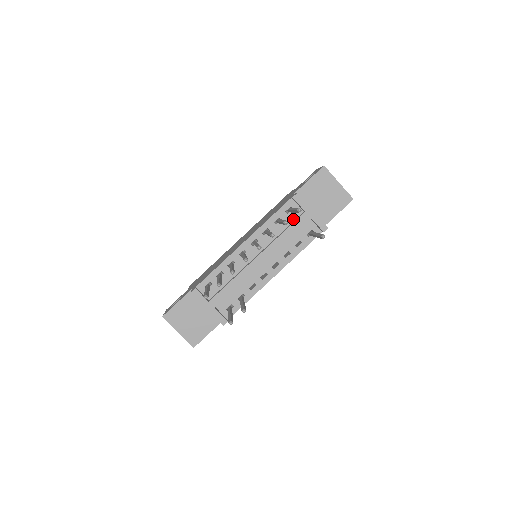
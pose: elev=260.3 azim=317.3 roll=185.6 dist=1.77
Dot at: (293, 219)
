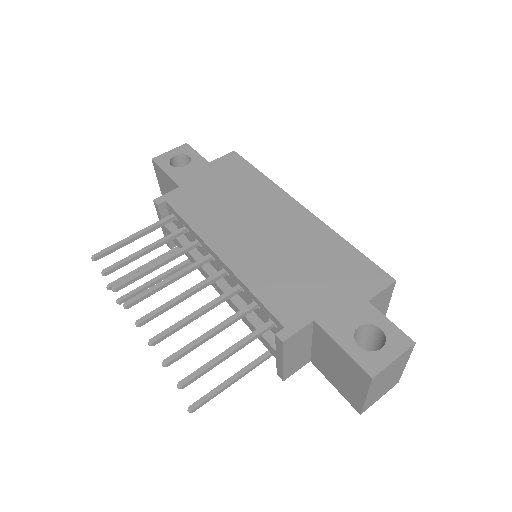
Dot at: occluded
